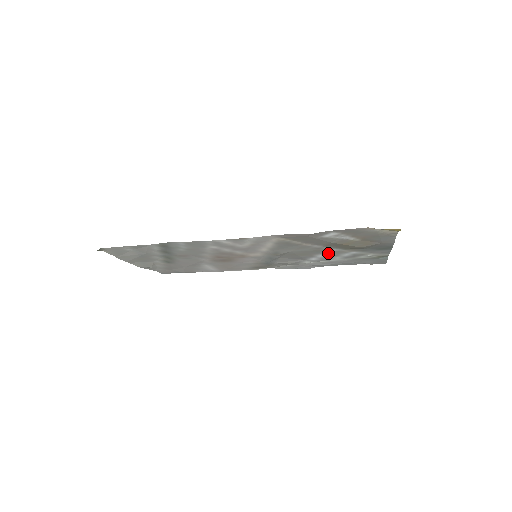
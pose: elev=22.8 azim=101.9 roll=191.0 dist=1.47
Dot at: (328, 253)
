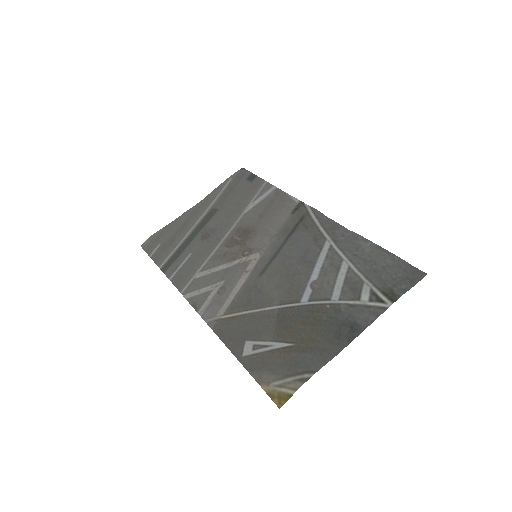
Dot at: (313, 286)
